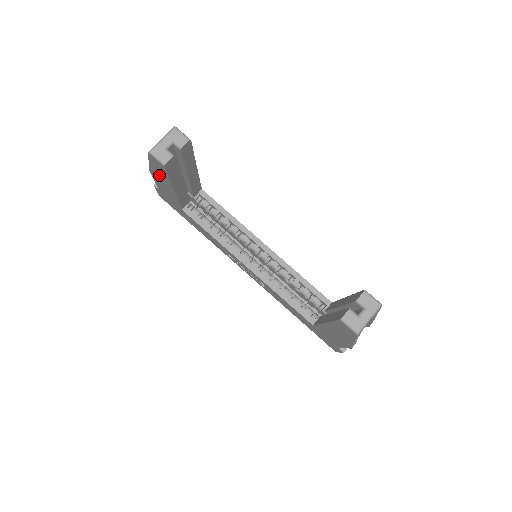
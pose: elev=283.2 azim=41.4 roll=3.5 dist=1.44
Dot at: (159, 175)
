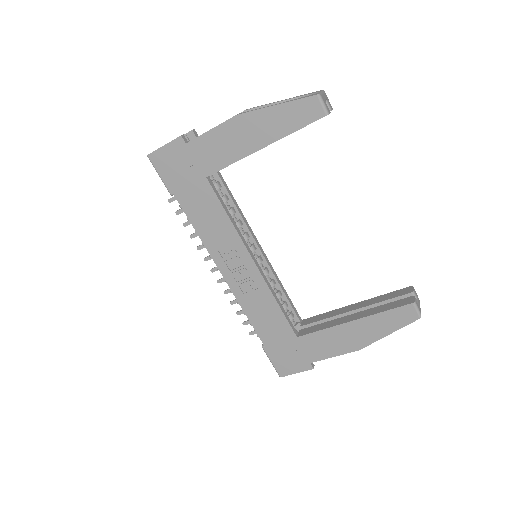
Dot at: (265, 124)
